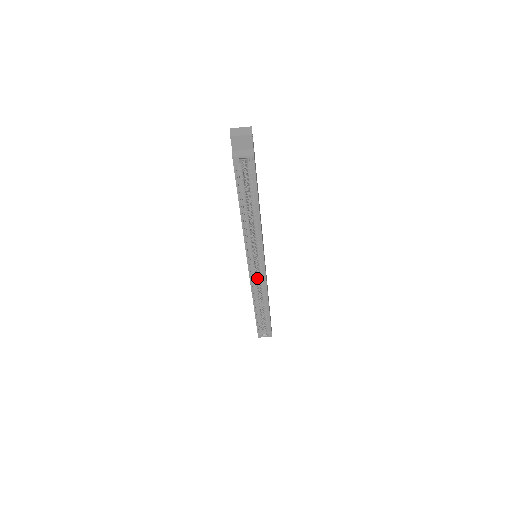
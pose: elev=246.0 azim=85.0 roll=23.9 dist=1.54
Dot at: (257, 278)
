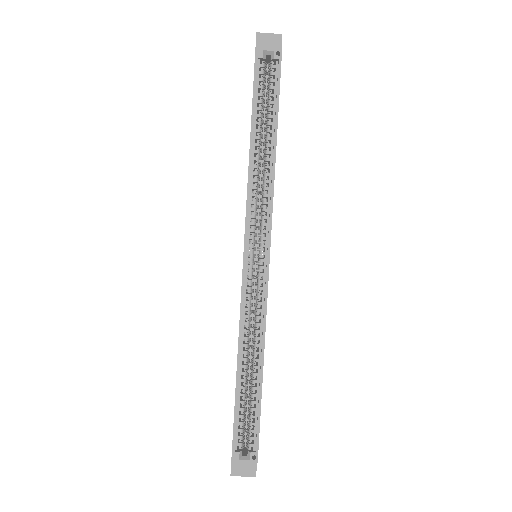
Dot at: (252, 296)
